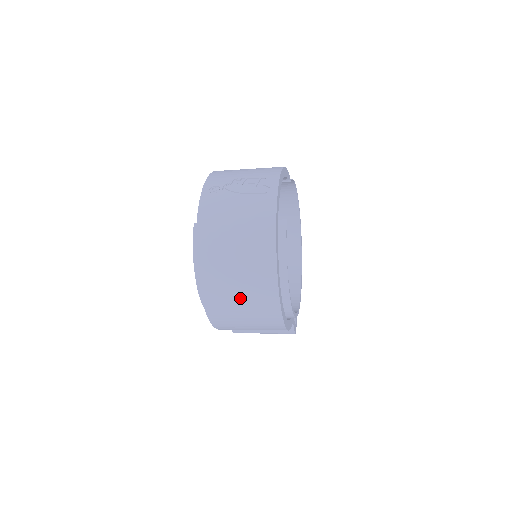
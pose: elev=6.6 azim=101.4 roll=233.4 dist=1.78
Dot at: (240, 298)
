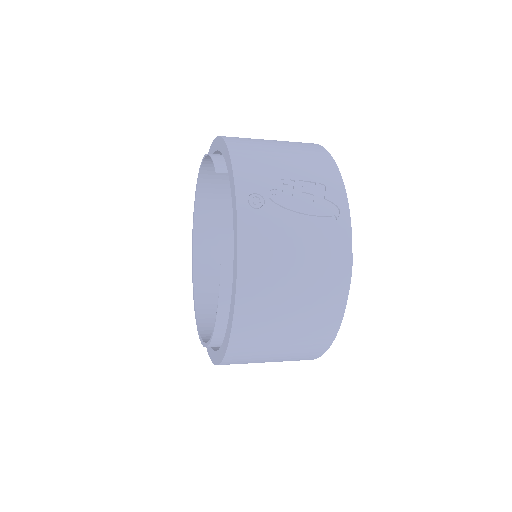
Dot at: (278, 352)
